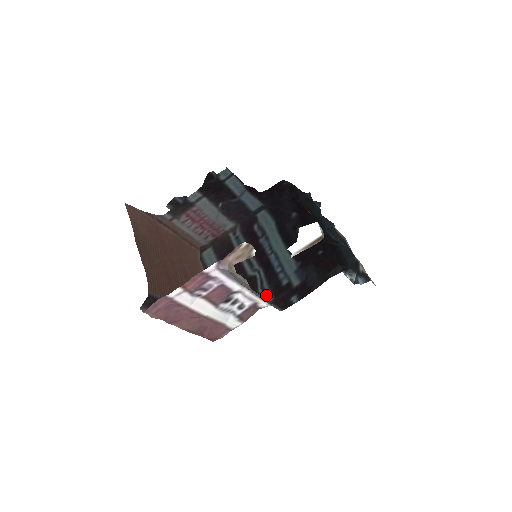
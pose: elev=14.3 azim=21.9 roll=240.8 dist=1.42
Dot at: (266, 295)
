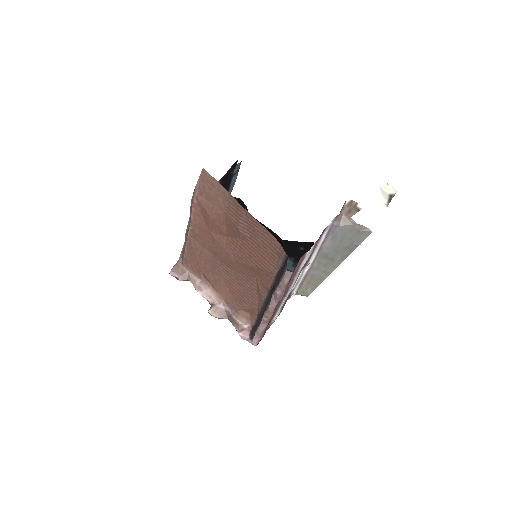
Dot at: occluded
